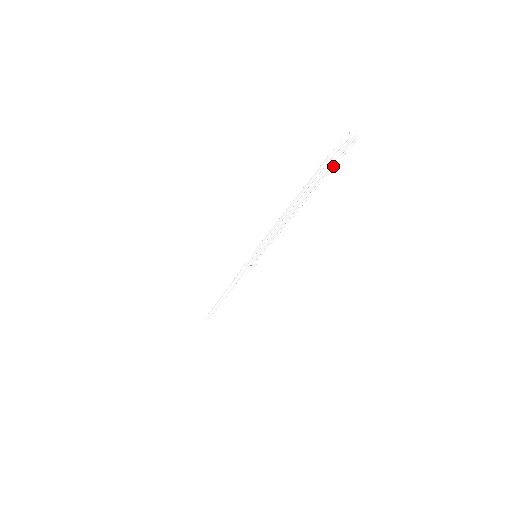
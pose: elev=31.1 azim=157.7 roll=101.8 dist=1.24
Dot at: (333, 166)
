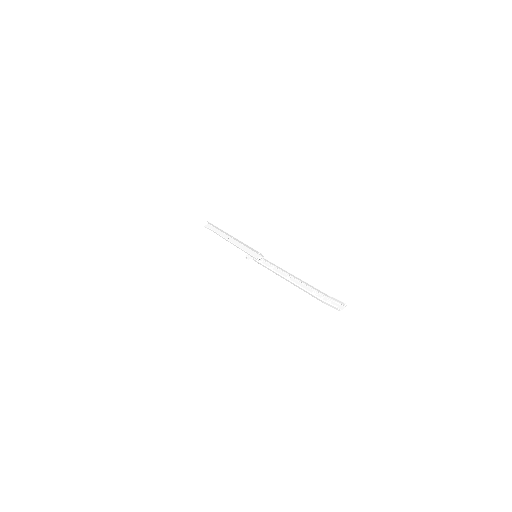
Dot at: (324, 296)
